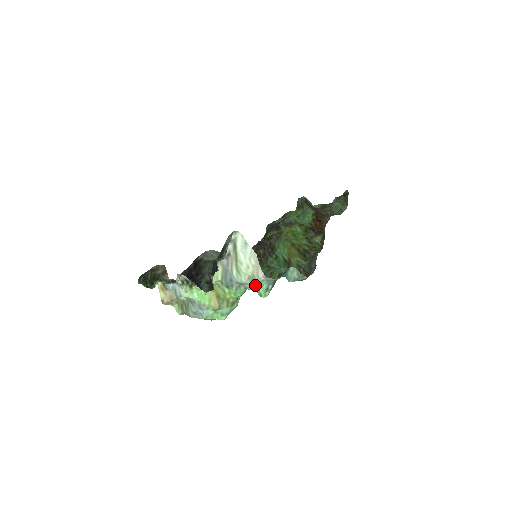
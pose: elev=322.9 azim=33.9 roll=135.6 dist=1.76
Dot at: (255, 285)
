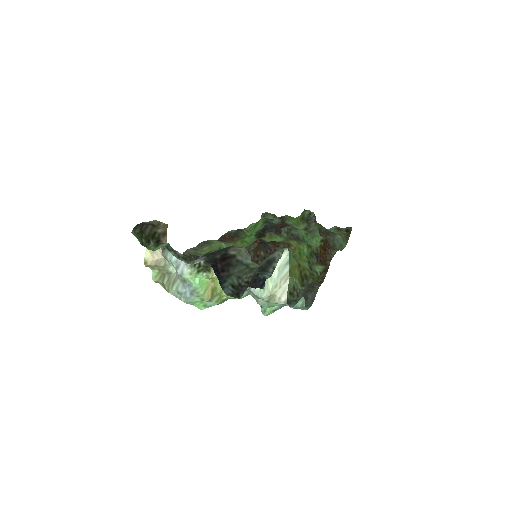
Dot at: (269, 304)
